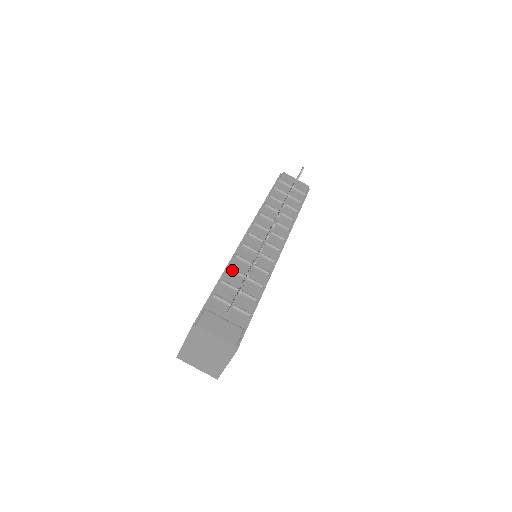
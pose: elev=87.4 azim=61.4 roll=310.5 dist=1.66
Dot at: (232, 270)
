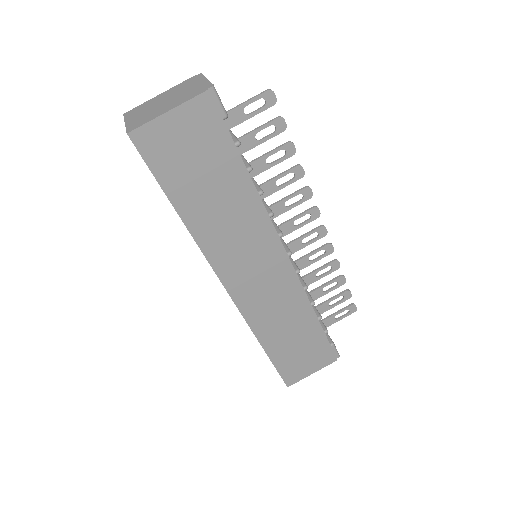
Dot at: occluded
